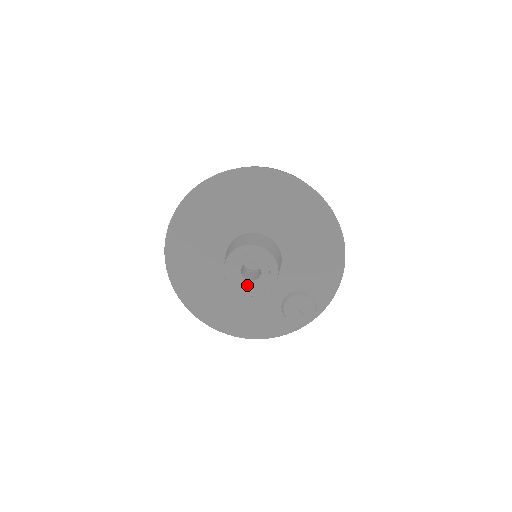
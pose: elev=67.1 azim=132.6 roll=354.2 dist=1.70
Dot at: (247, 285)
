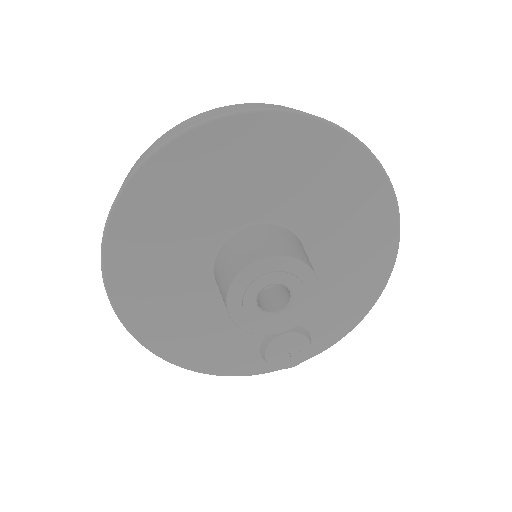
Dot at: (258, 317)
